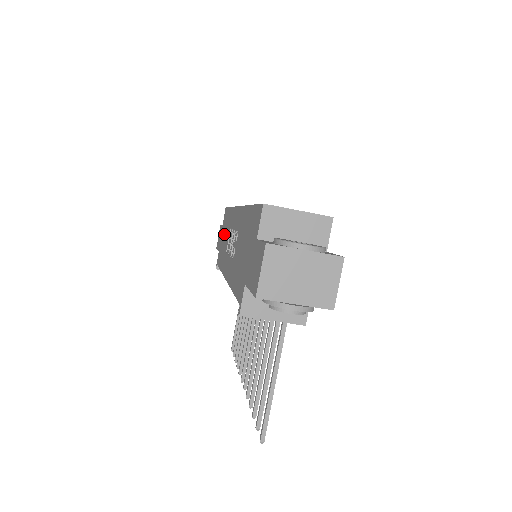
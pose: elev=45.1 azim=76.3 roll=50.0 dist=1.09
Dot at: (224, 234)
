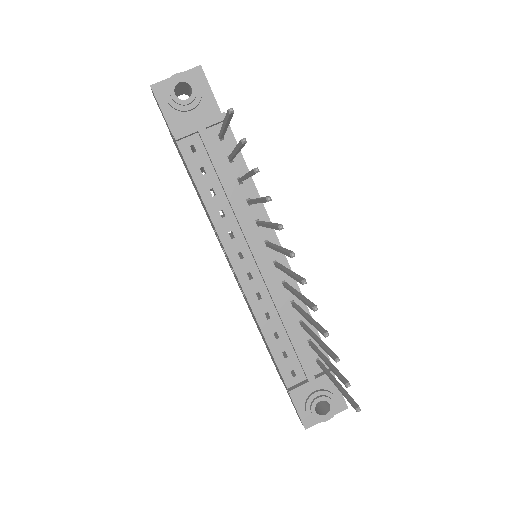
Dot at: (267, 347)
